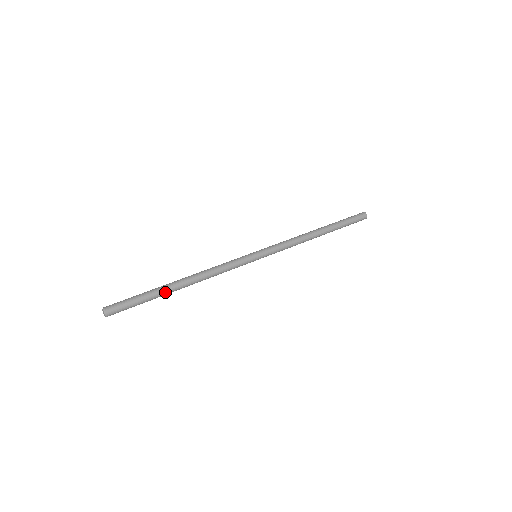
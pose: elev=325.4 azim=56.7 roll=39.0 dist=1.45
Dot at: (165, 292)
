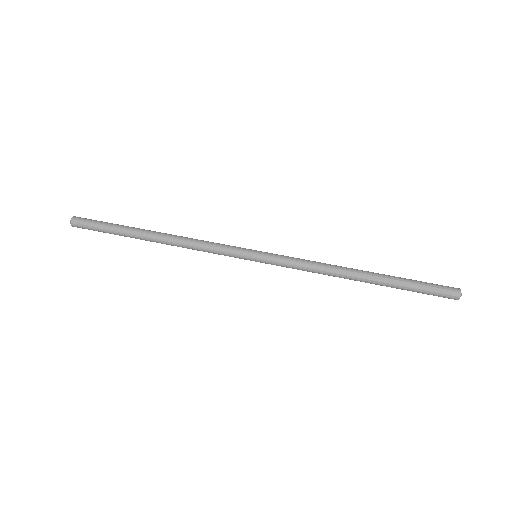
Dot at: (132, 236)
